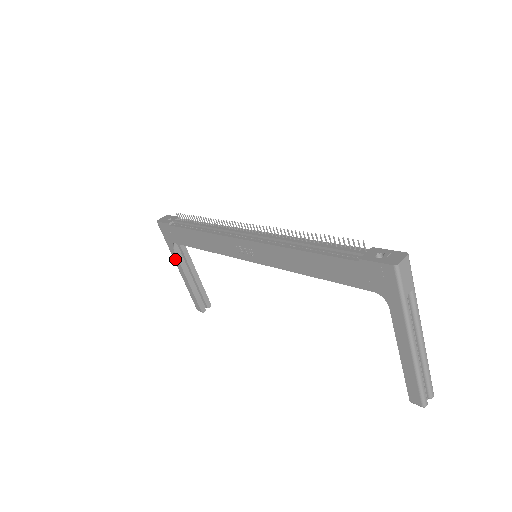
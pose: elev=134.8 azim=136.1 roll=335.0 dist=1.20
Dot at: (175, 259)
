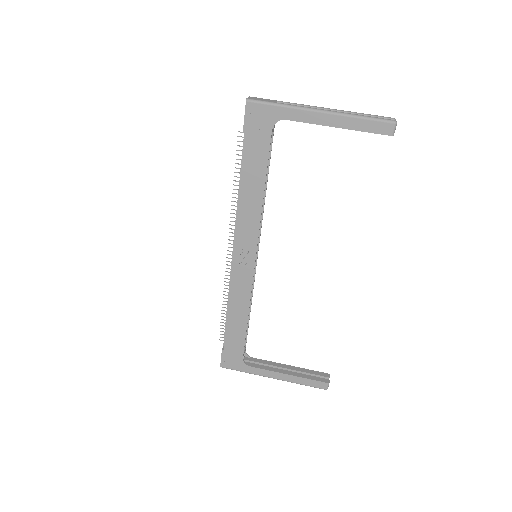
Dot at: (261, 374)
